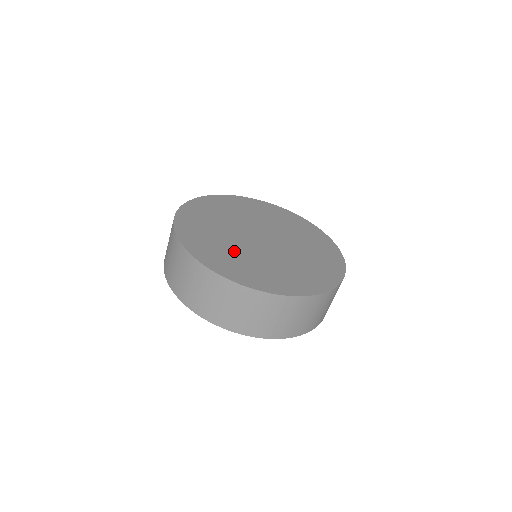
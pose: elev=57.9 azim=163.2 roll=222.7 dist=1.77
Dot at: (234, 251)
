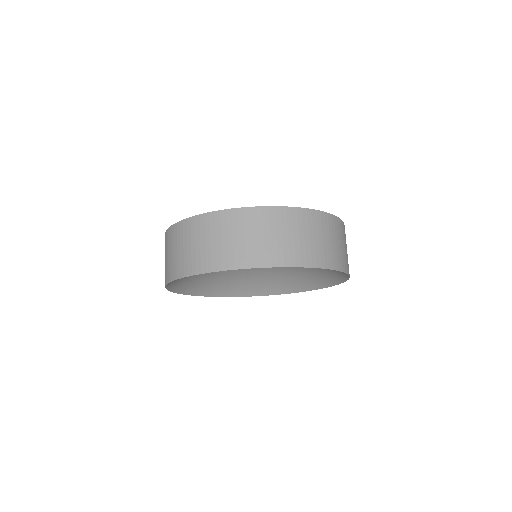
Dot at: occluded
